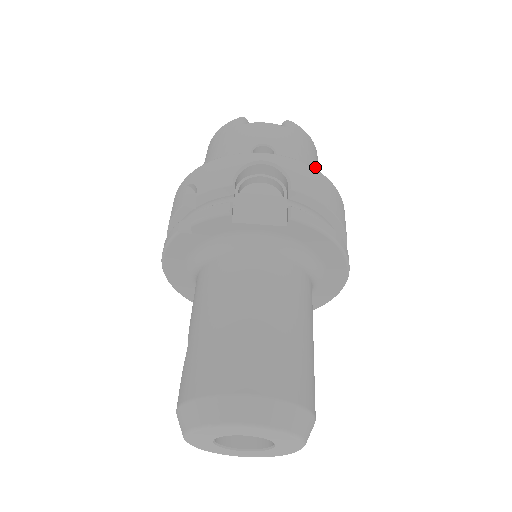
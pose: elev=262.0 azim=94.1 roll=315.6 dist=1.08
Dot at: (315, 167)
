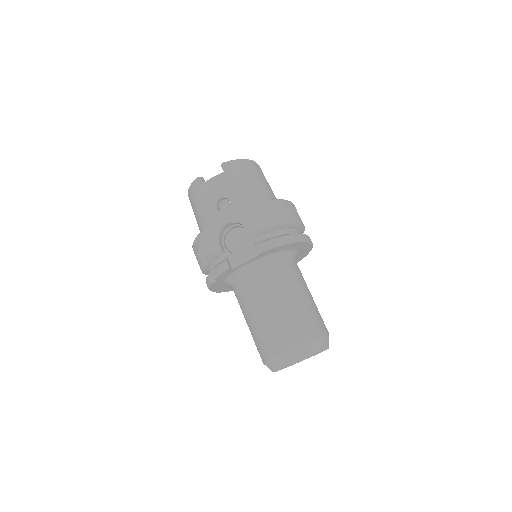
Dot at: (257, 183)
